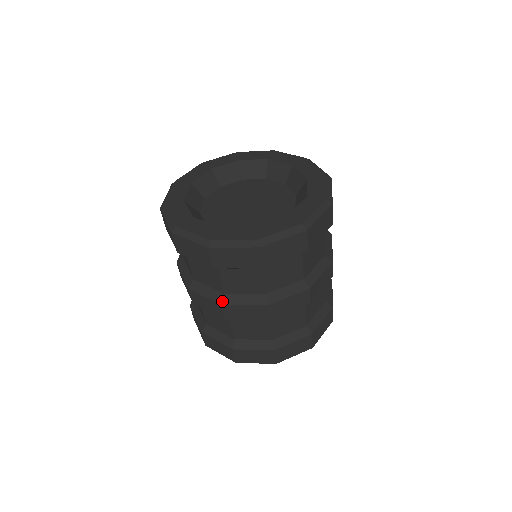
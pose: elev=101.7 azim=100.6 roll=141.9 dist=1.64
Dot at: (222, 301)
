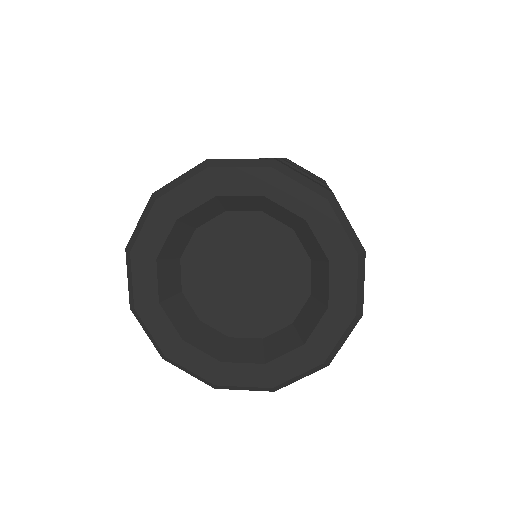
Dot at: occluded
